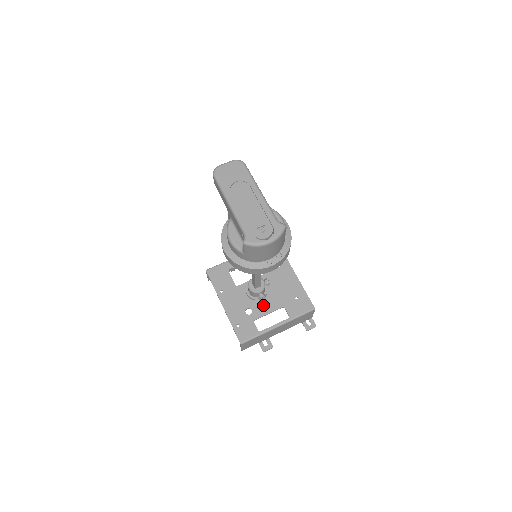
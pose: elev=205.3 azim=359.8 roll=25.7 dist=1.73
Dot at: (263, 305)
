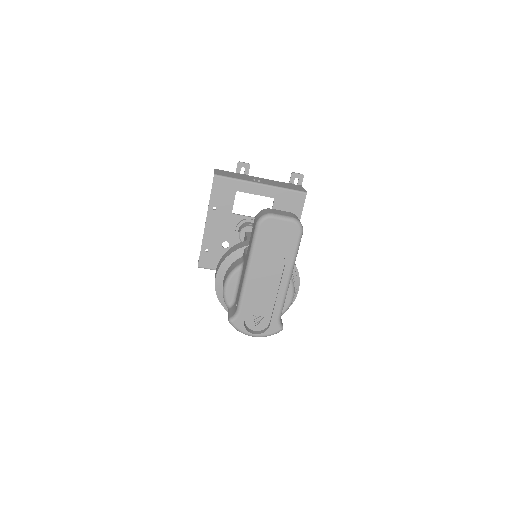
Dot at: occluded
